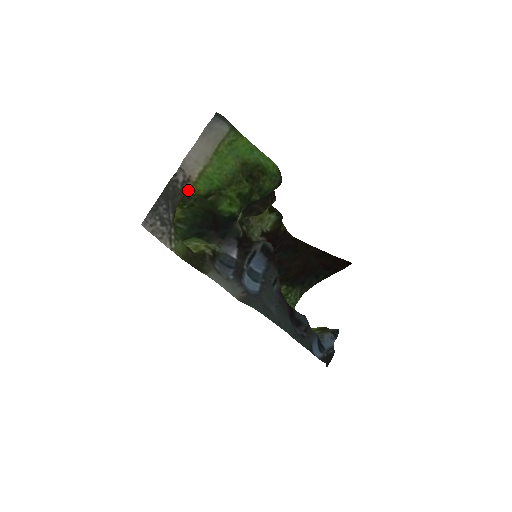
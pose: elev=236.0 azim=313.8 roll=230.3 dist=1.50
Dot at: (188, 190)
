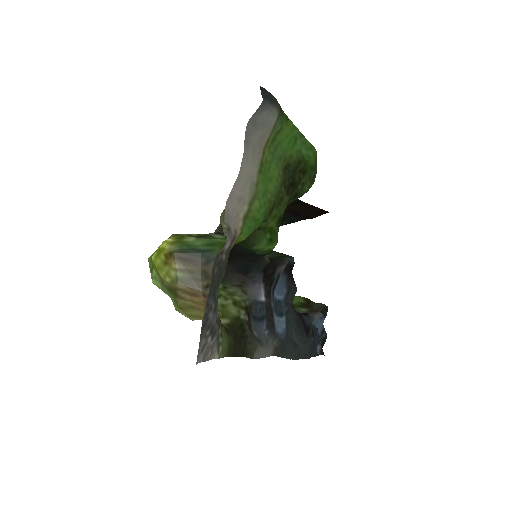
Dot at: (229, 251)
